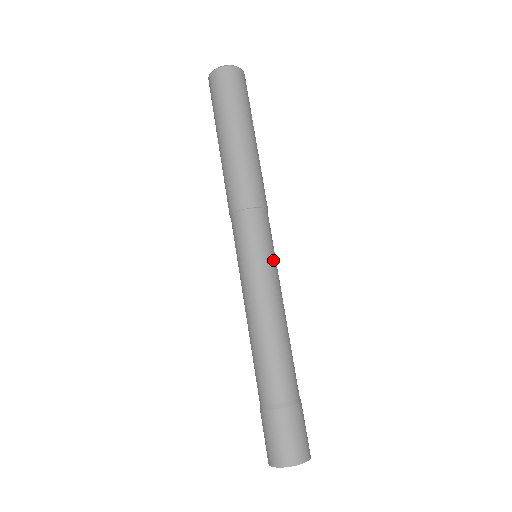
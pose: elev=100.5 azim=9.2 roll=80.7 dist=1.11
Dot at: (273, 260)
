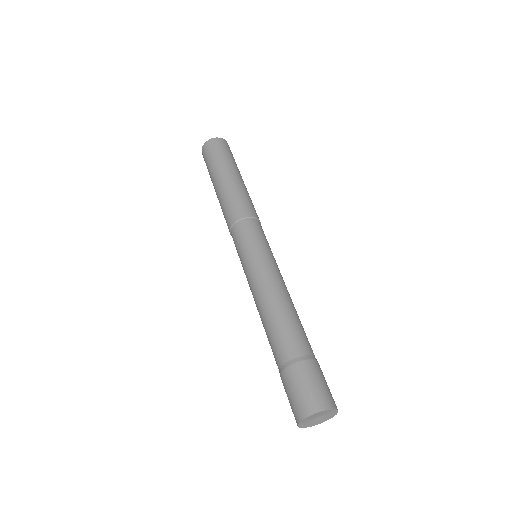
Dot at: occluded
